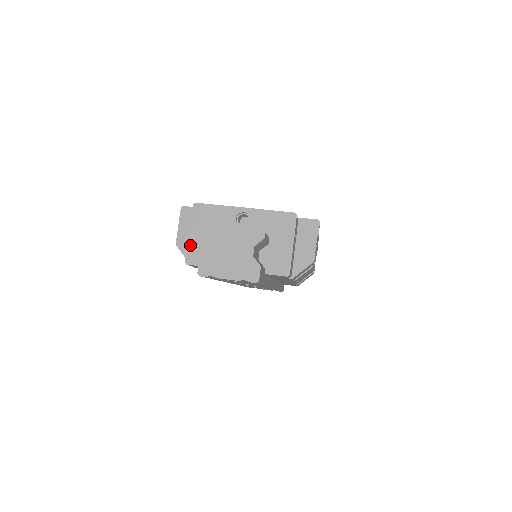
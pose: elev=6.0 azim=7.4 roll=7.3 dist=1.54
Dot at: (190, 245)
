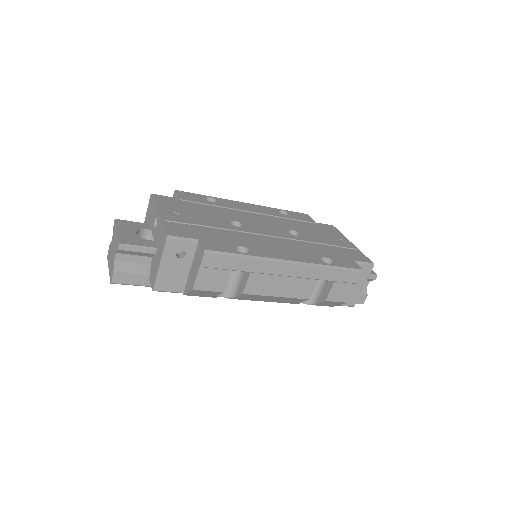
Dot at: occluded
